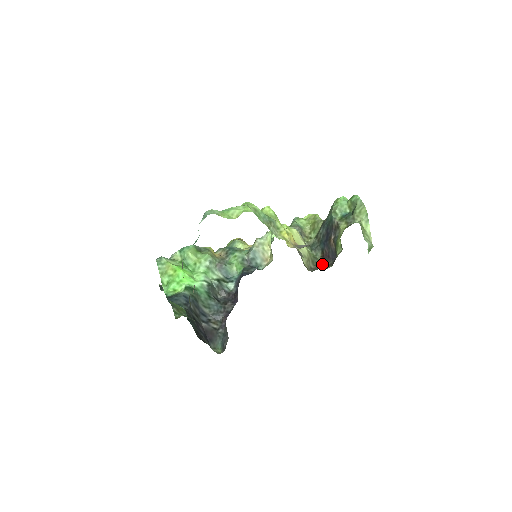
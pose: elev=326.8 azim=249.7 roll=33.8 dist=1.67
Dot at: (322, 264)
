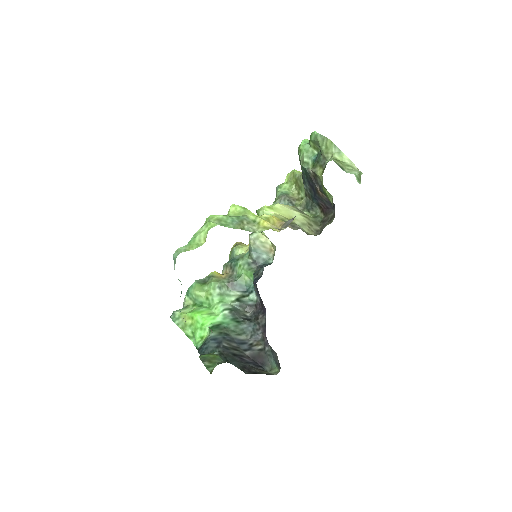
Dot at: (326, 220)
